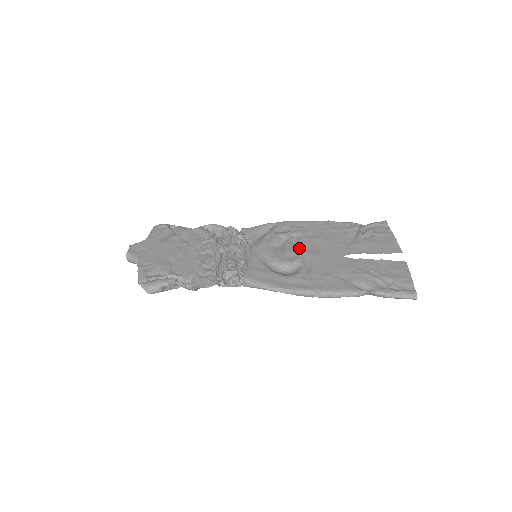
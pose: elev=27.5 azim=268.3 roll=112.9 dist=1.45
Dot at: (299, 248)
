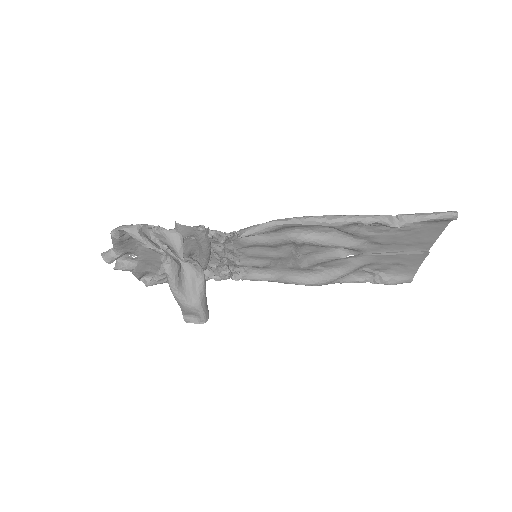
Dot at: (307, 256)
